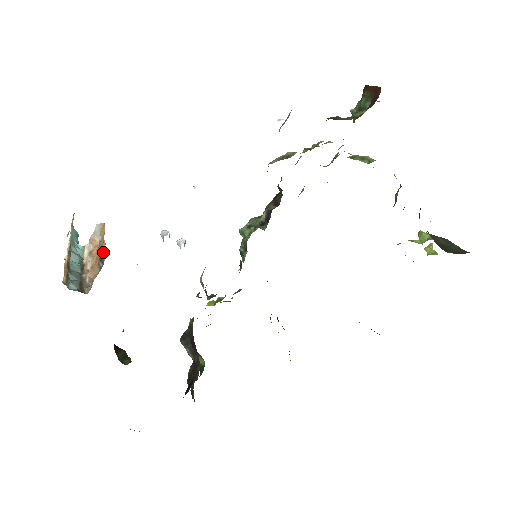
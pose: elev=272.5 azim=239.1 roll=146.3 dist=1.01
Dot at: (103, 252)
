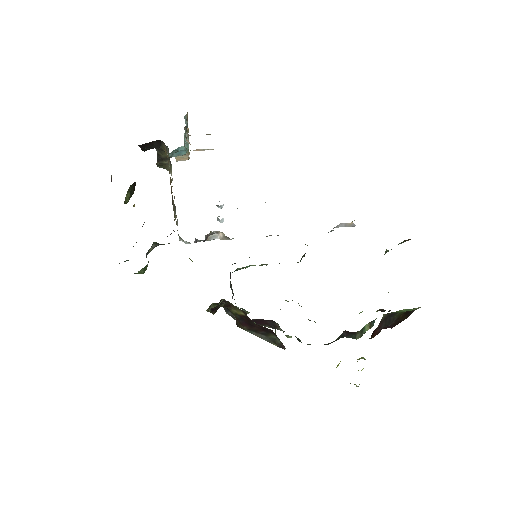
Dot at: occluded
